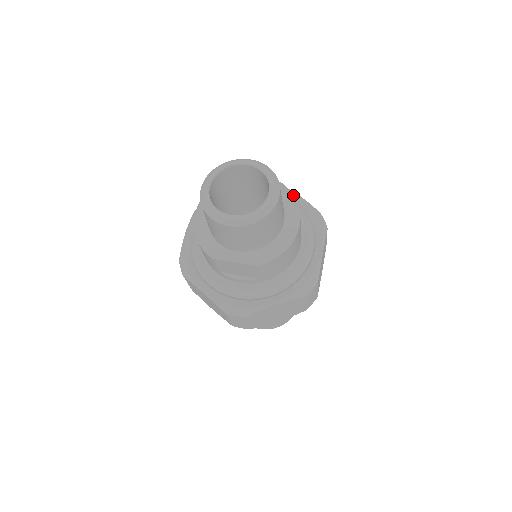
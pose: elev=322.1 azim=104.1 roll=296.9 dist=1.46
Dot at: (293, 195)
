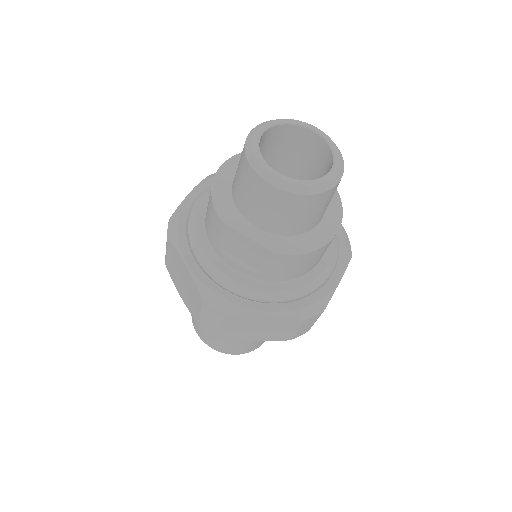
Dot at: occluded
